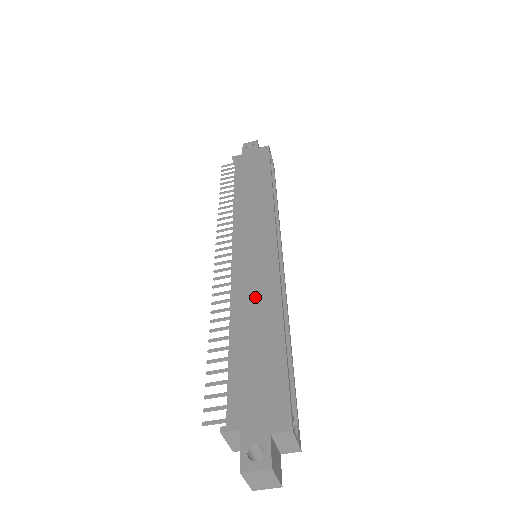
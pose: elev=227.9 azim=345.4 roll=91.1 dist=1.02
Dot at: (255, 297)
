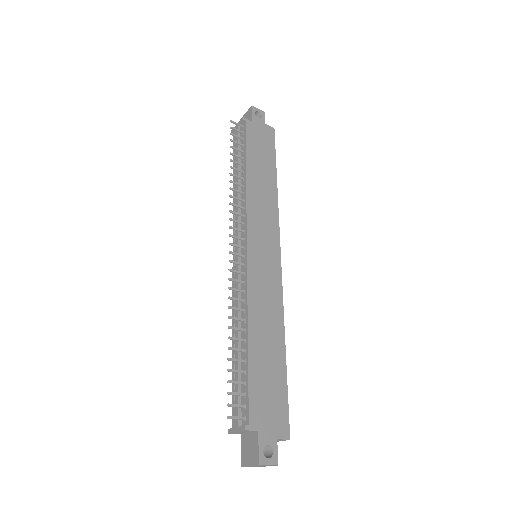
Dot at: (266, 310)
